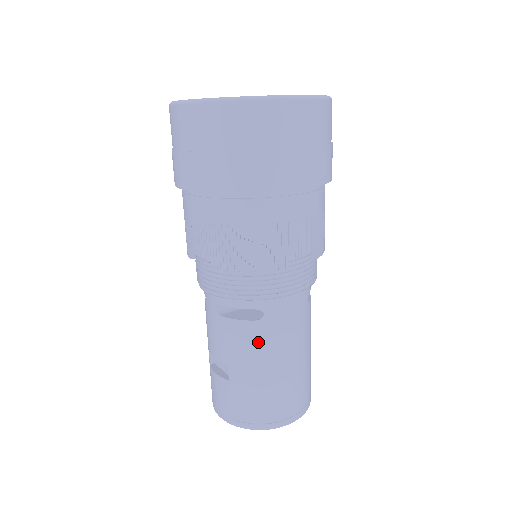
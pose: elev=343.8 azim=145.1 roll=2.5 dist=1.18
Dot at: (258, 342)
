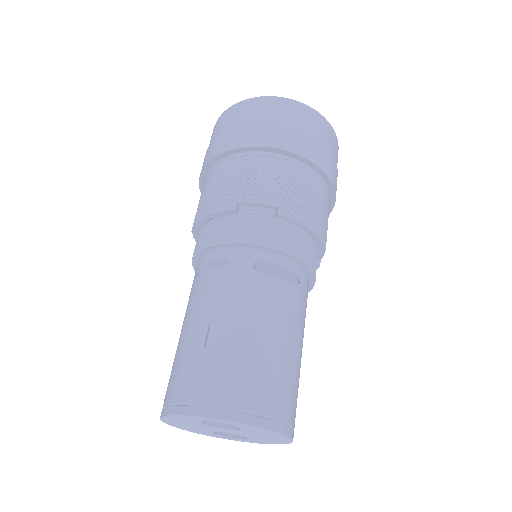
Dot at: (292, 309)
